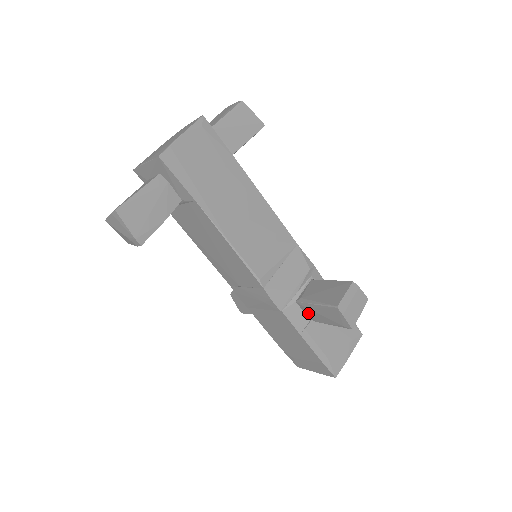
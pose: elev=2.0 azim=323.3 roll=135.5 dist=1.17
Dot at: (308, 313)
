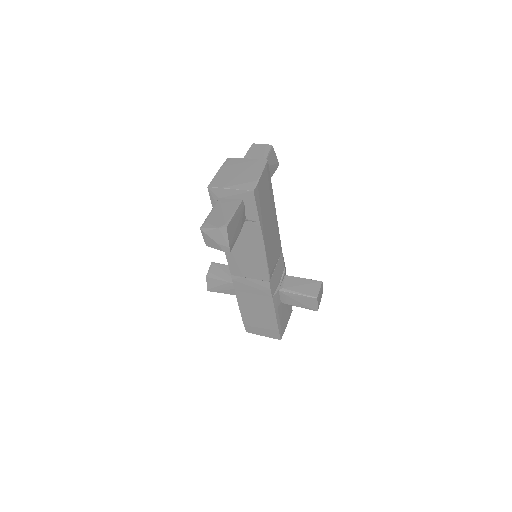
Dot at: (284, 298)
